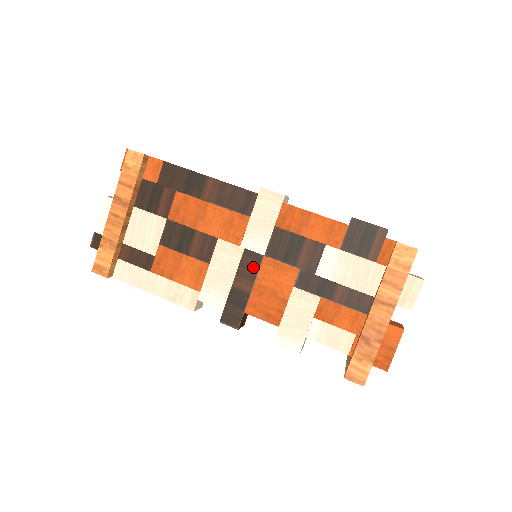
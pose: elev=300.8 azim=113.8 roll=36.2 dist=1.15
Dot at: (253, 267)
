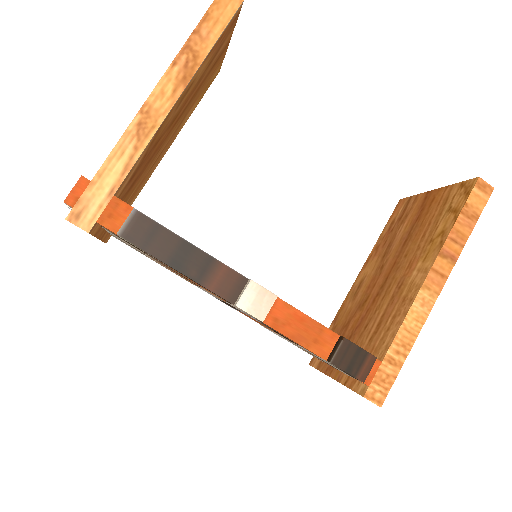
Dot at: occluded
